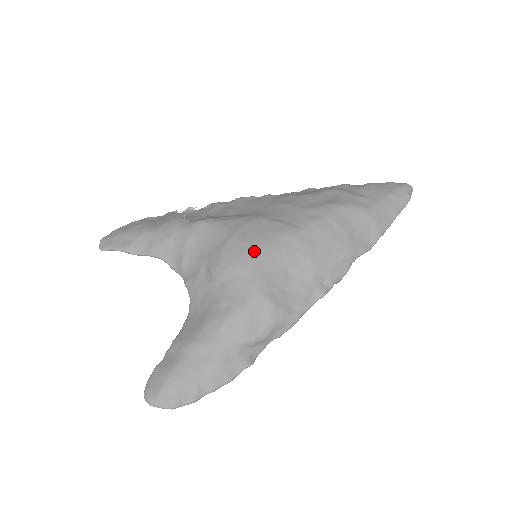
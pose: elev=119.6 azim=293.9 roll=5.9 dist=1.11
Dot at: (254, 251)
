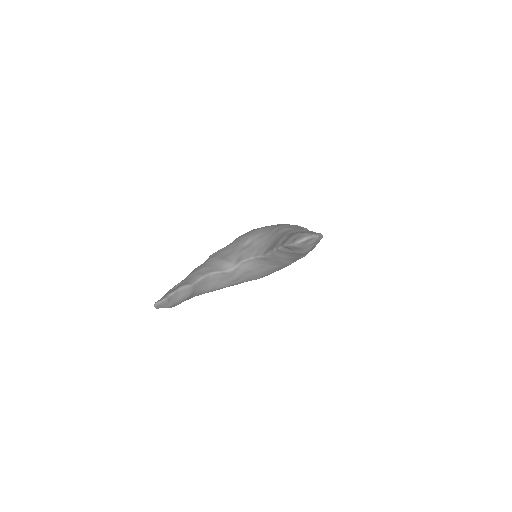
Dot at: occluded
